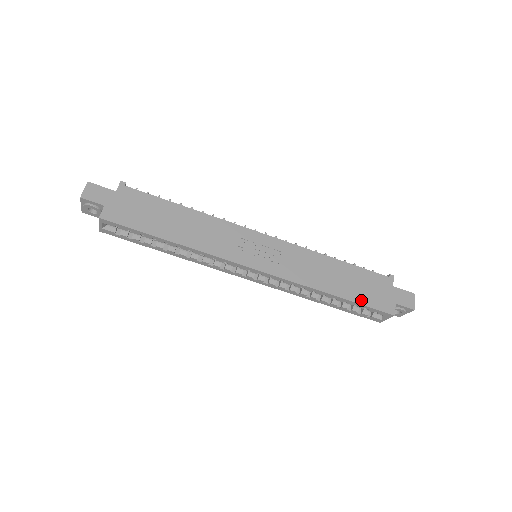
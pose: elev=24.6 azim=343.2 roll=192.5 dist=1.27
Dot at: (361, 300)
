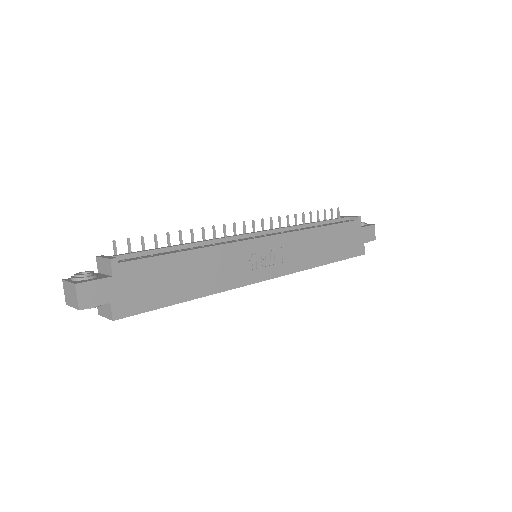
Dot at: (343, 256)
